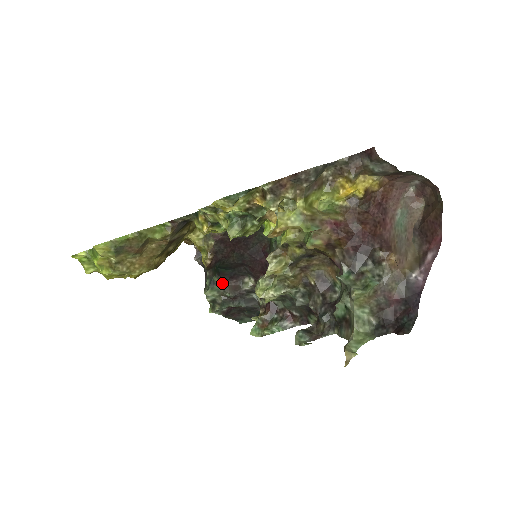
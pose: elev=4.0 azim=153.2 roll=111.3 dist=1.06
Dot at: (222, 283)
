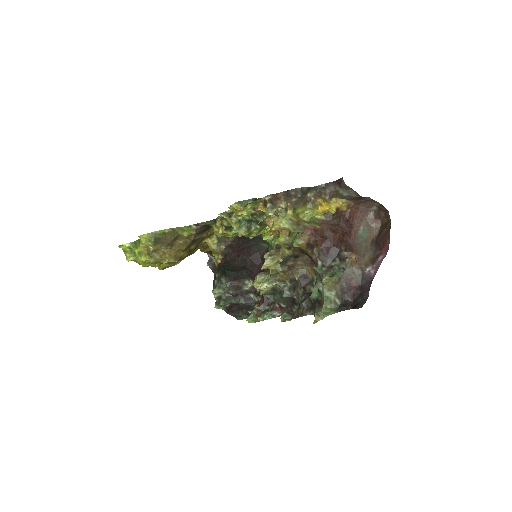
Dot at: (227, 283)
